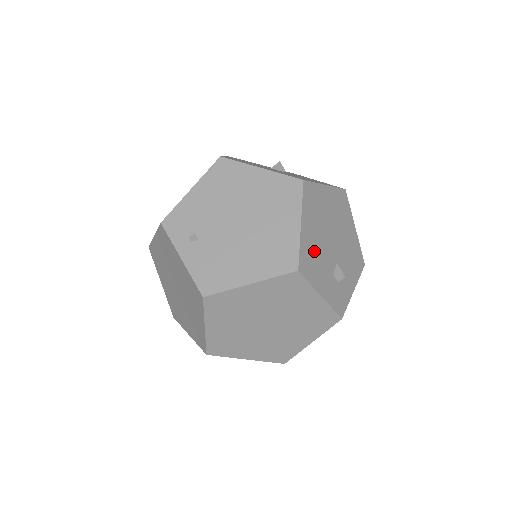
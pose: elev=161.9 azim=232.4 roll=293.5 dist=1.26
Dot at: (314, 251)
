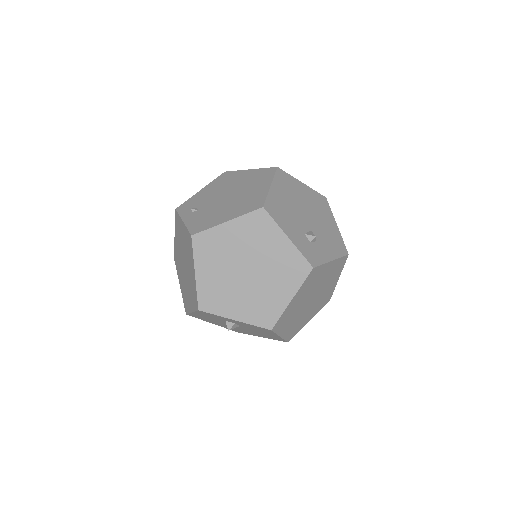
Dot at: (283, 208)
